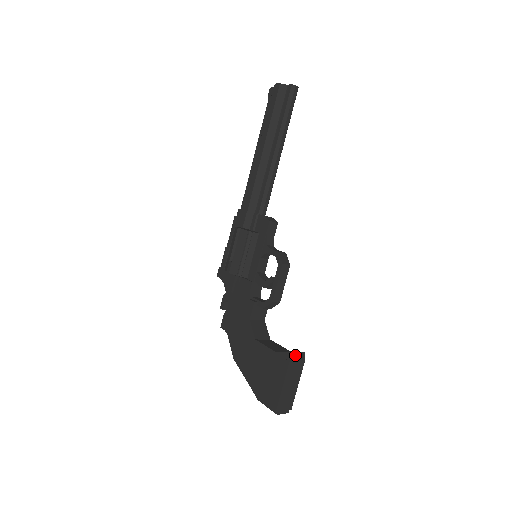
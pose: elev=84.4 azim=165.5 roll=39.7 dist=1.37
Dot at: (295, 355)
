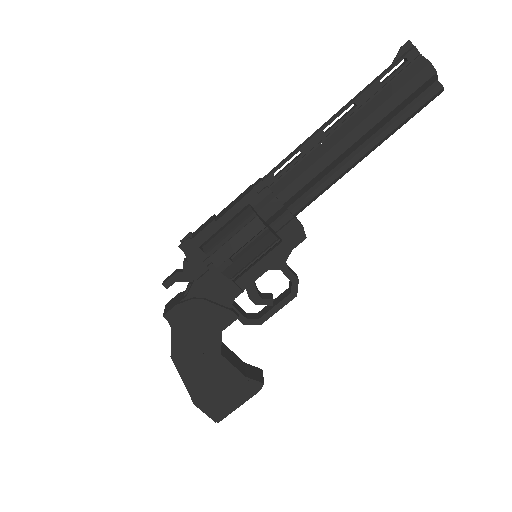
Dot at: (262, 381)
